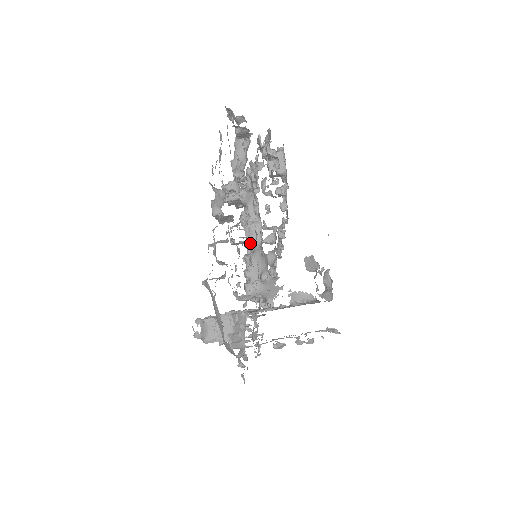
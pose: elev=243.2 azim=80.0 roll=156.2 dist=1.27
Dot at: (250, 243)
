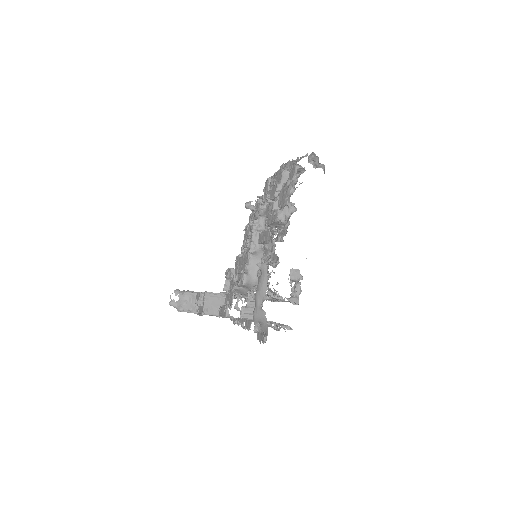
Dot at: (254, 245)
